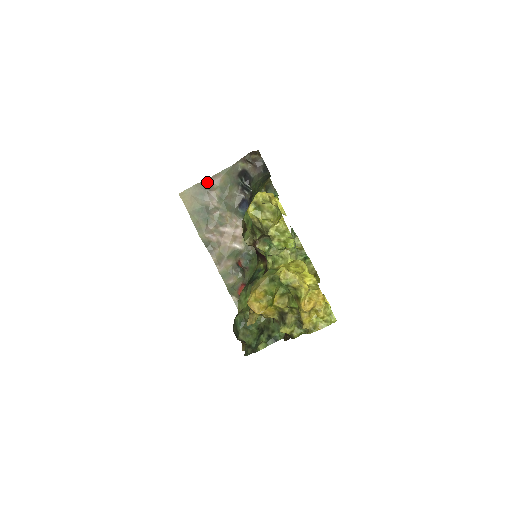
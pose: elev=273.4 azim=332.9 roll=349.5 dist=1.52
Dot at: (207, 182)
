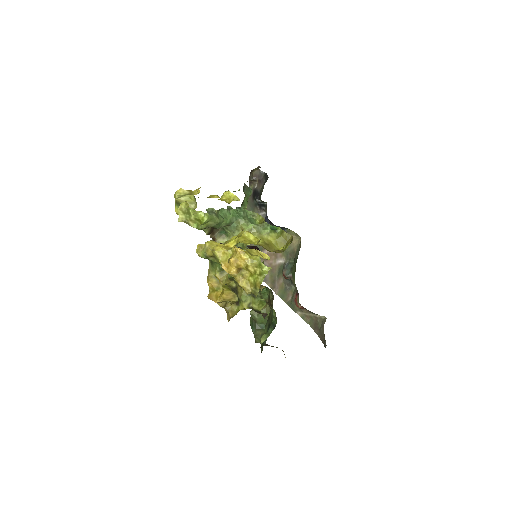
Dot at: occluded
